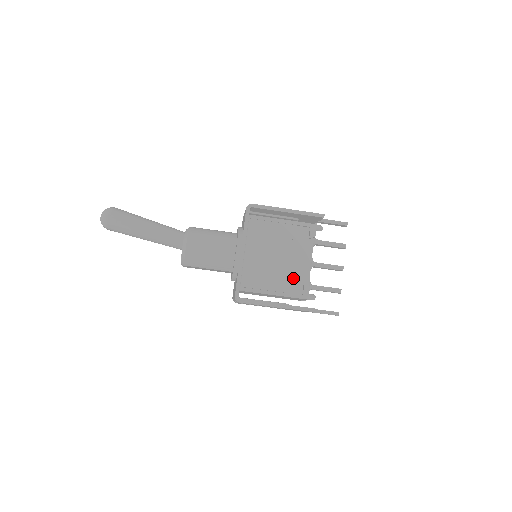
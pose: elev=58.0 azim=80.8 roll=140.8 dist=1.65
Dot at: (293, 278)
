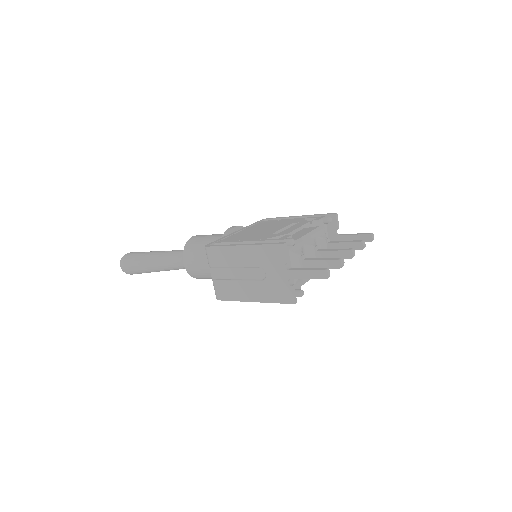
Dot at: occluded
